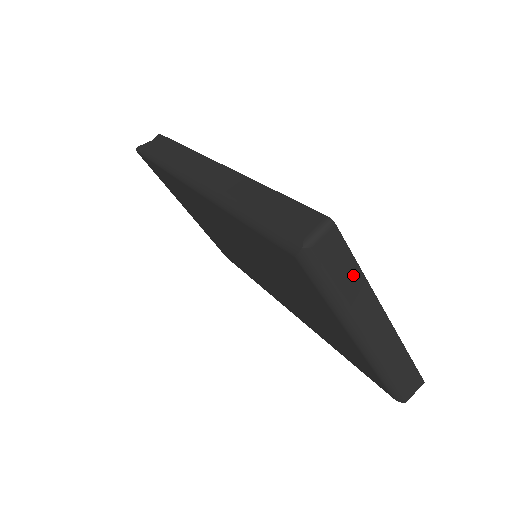
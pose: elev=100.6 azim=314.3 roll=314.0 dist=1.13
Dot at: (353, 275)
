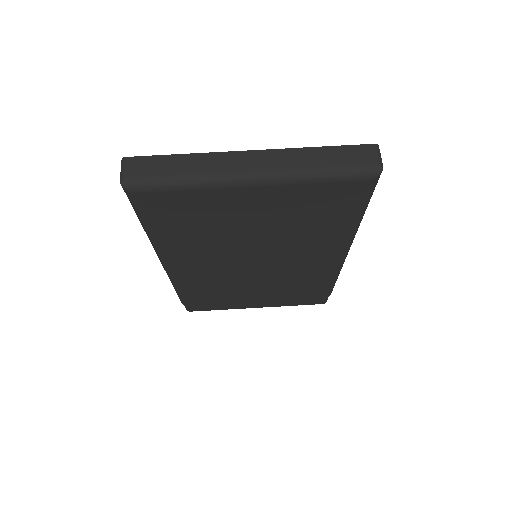
Dot at: (177, 161)
